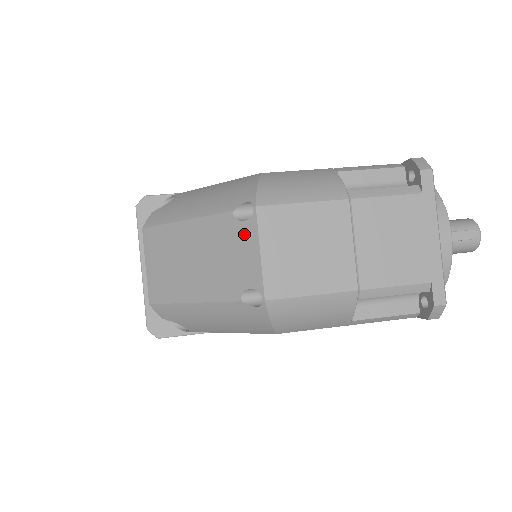
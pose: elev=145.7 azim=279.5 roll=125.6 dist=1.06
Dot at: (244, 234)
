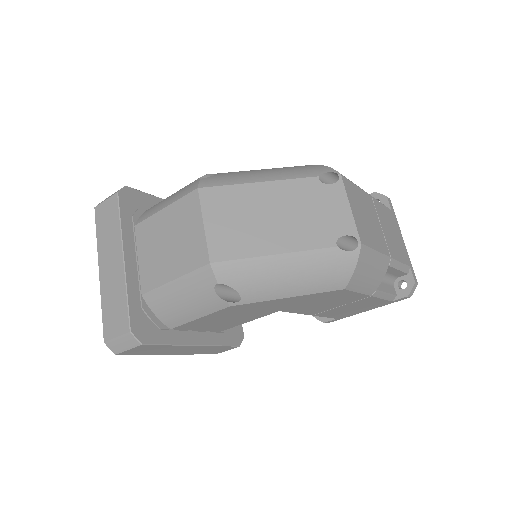
Dot at: (332, 194)
